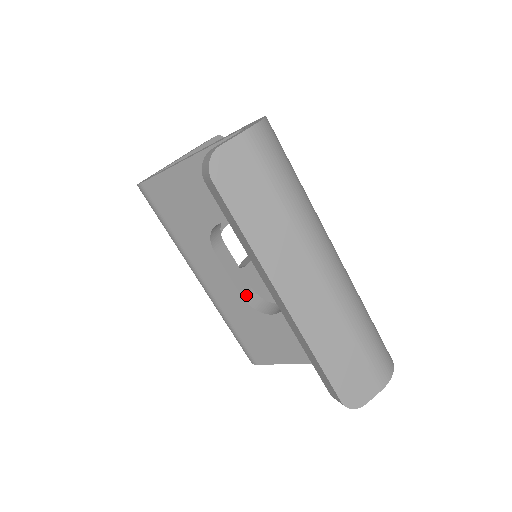
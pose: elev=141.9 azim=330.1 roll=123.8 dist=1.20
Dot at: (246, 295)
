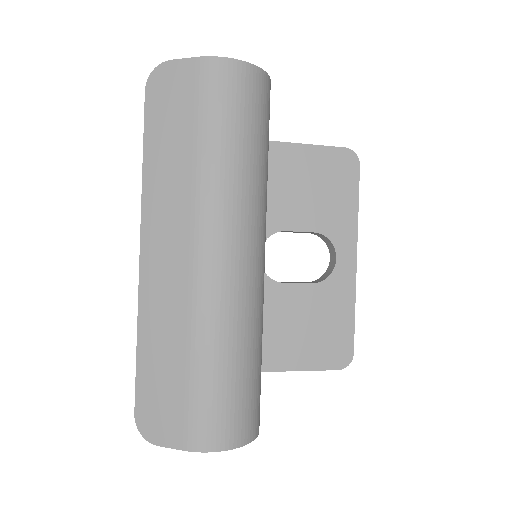
Dot at: occluded
